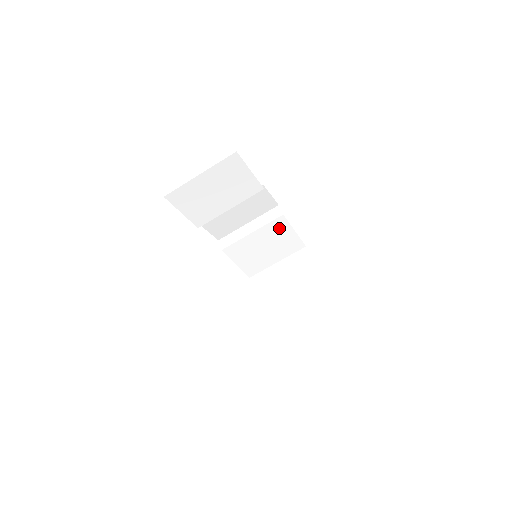
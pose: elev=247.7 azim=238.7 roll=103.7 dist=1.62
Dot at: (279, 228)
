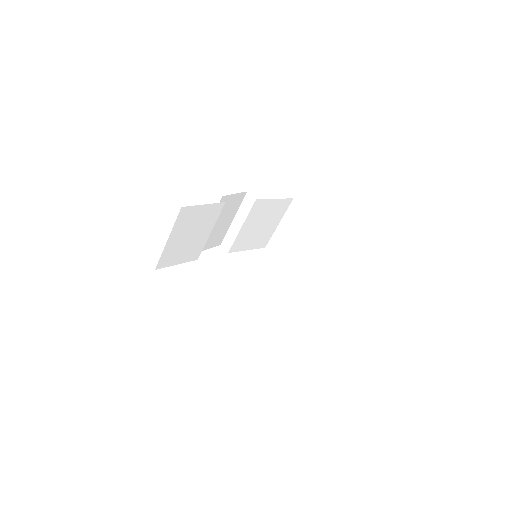
Dot at: (261, 208)
